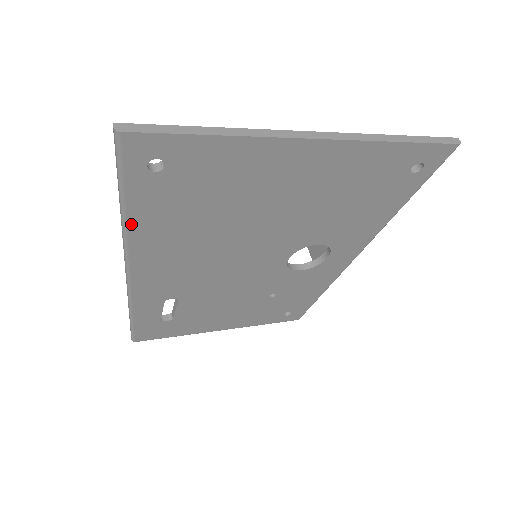
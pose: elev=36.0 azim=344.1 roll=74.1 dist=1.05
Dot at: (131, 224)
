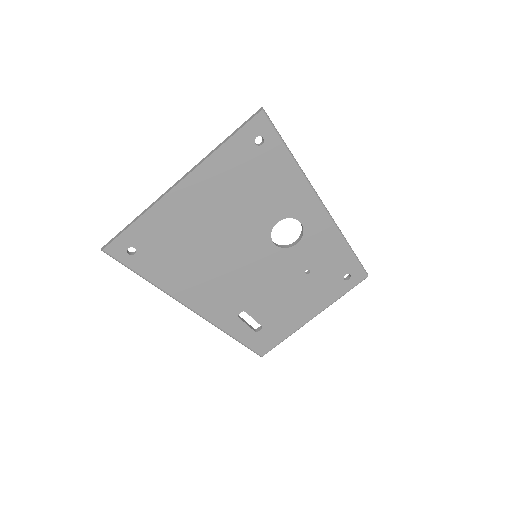
Dot at: (158, 284)
